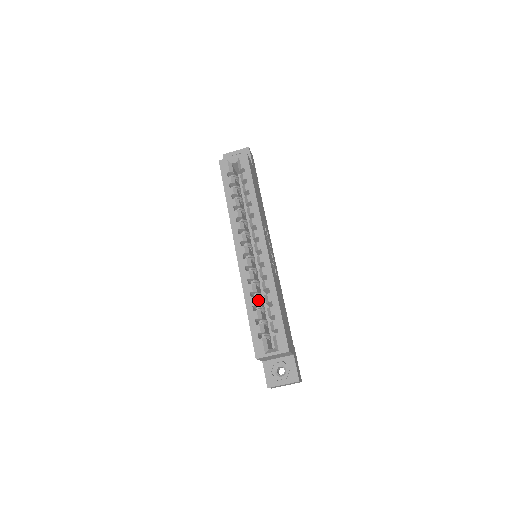
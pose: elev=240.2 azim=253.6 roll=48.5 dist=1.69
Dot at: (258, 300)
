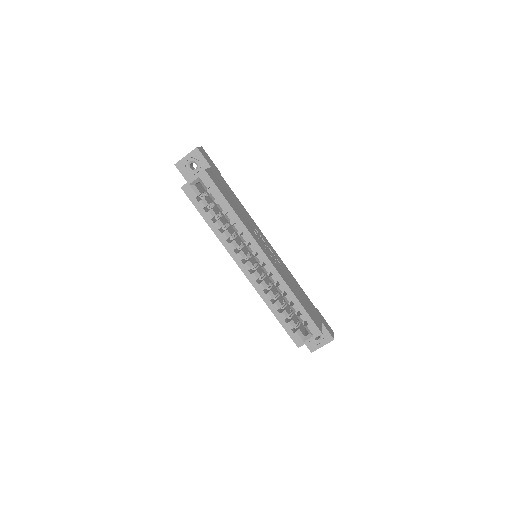
Dot at: (279, 303)
